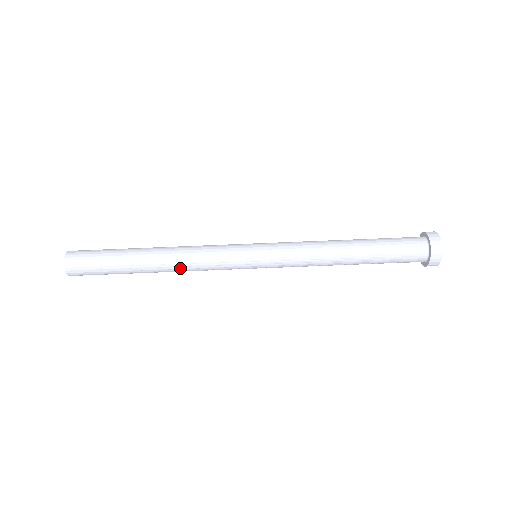
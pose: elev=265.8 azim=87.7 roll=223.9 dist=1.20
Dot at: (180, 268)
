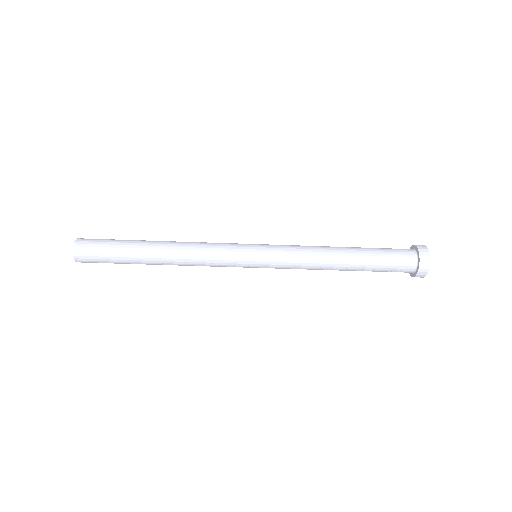
Dot at: occluded
